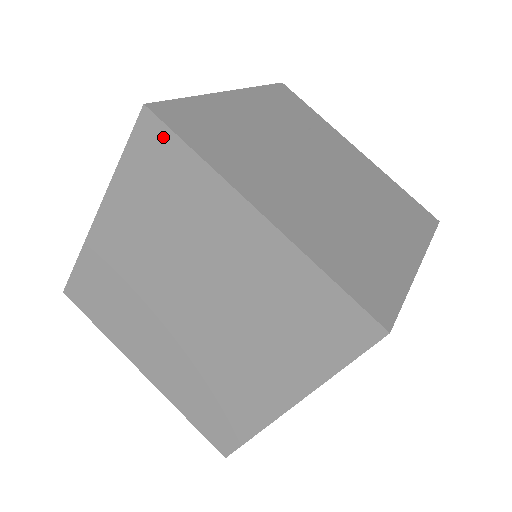
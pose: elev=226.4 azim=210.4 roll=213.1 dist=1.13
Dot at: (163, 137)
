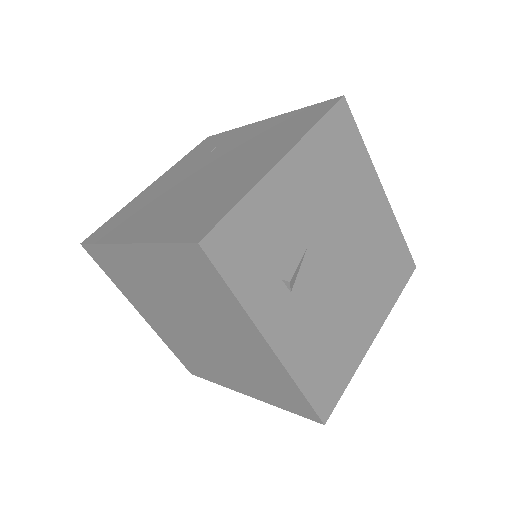
Dot at: (94, 250)
